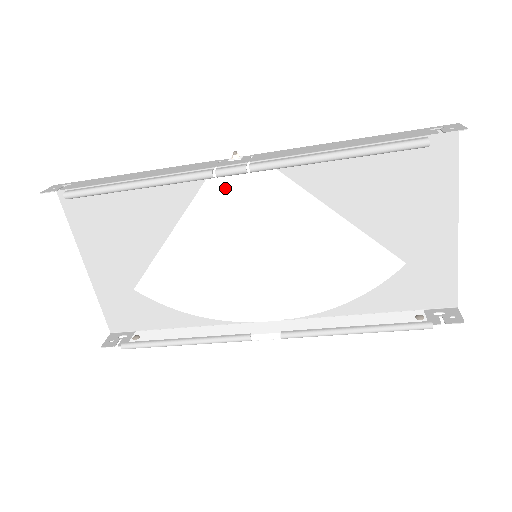
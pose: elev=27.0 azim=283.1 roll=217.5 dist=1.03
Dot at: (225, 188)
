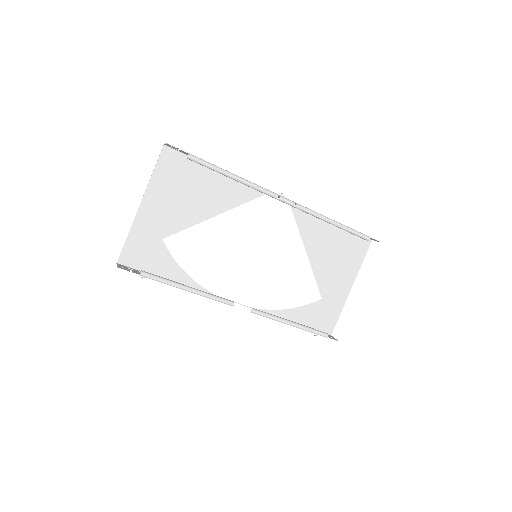
Dot at: (263, 209)
